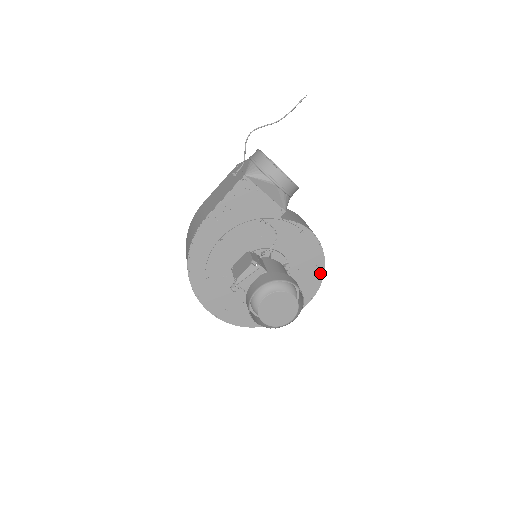
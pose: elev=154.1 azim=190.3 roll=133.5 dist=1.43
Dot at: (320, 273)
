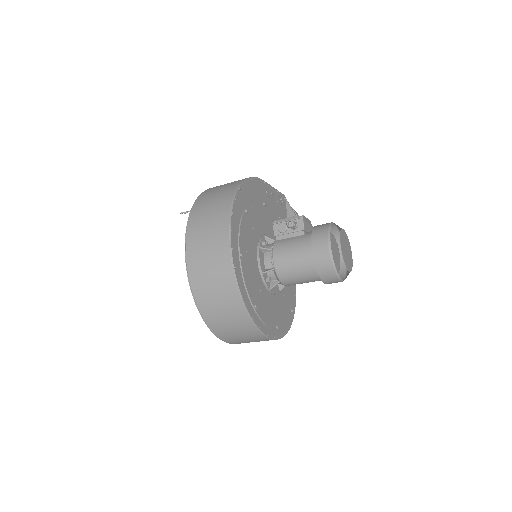
Dot at: (290, 320)
